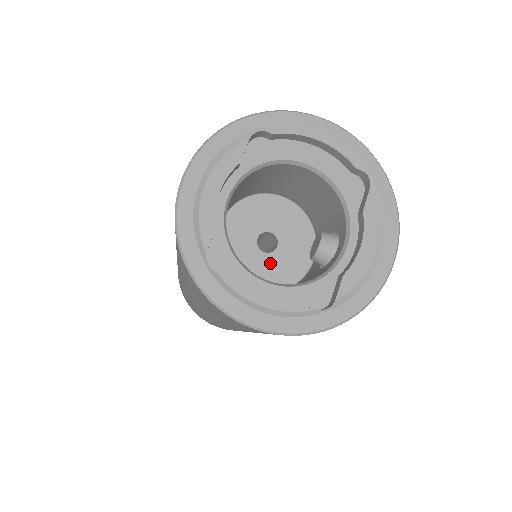
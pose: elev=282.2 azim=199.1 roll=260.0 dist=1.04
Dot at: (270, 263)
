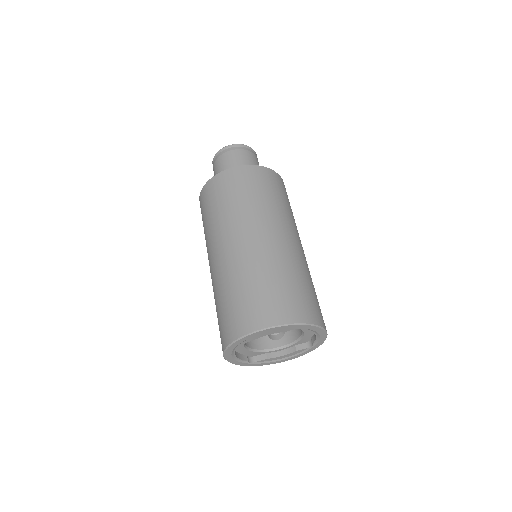
Dot at: occluded
